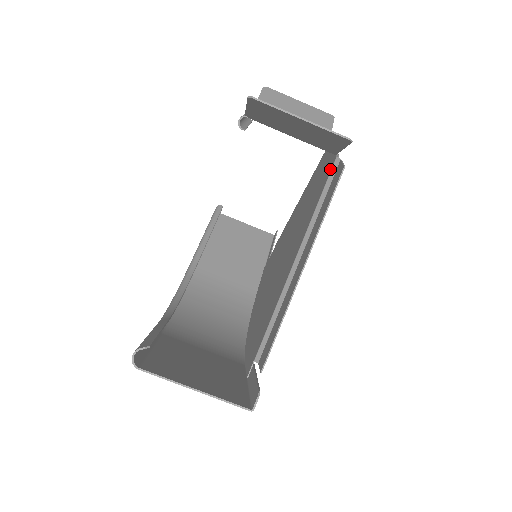
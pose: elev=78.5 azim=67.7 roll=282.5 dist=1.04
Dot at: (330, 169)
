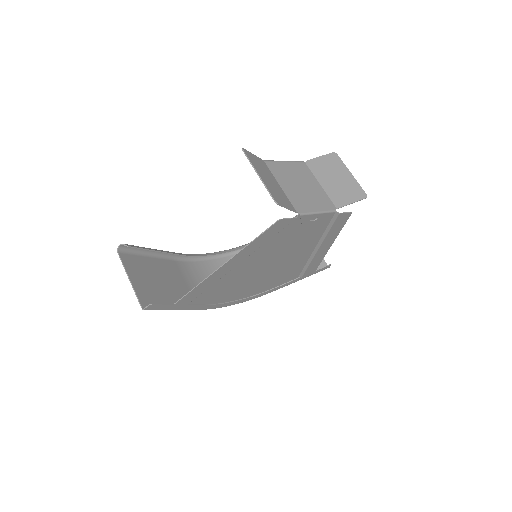
Dot at: occluded
